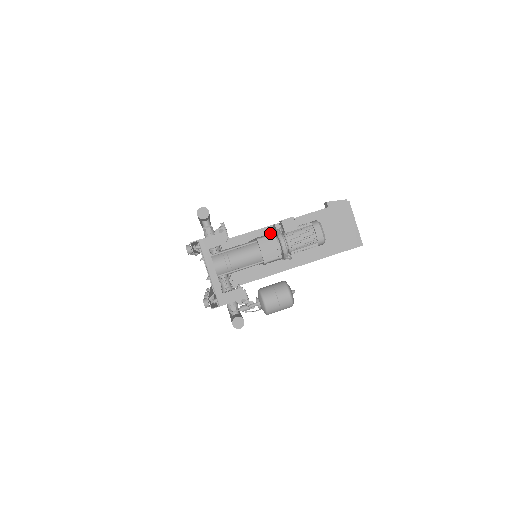
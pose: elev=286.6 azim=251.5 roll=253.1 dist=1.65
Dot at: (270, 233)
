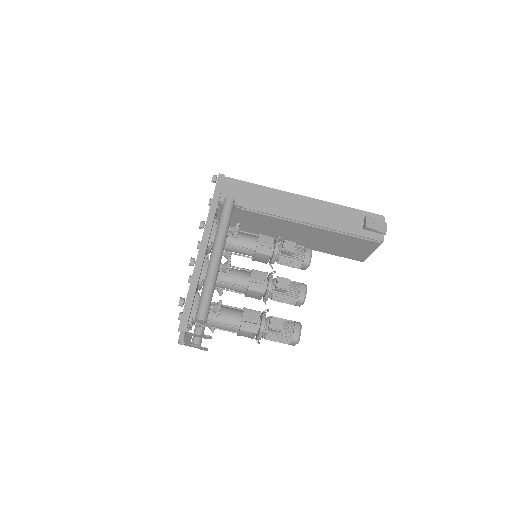
Dot at: (257, 322)
